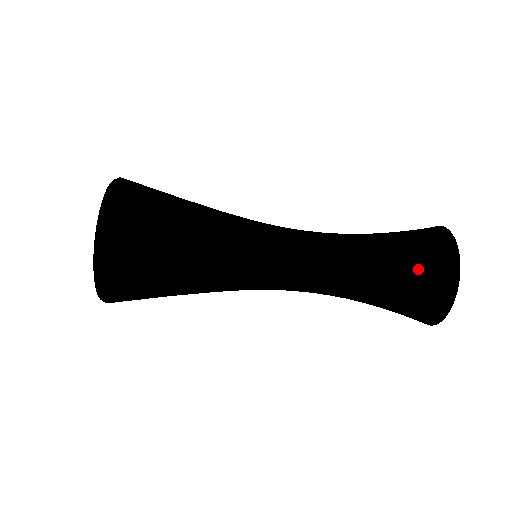
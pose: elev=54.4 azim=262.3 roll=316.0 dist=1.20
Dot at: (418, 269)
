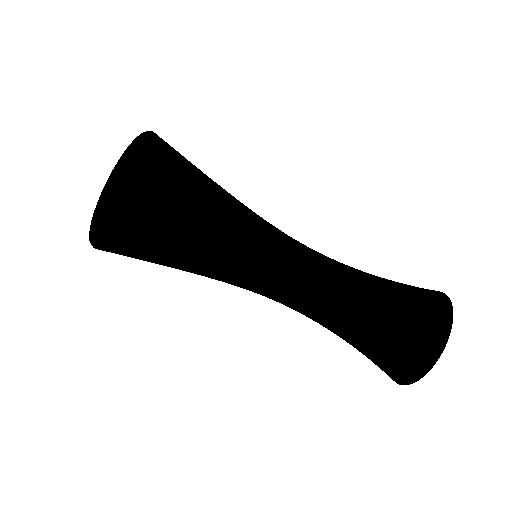
Dot at: (412, 289)
